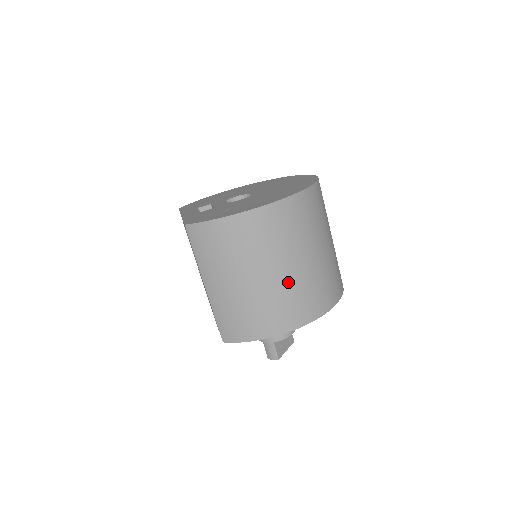
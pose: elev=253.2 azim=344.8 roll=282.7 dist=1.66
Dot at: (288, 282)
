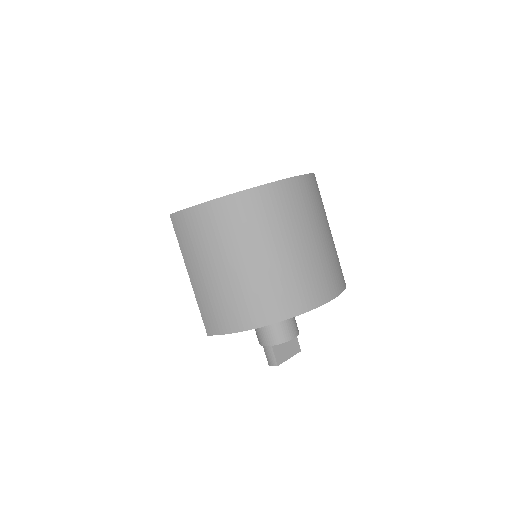
Dot at: (265, 272)
